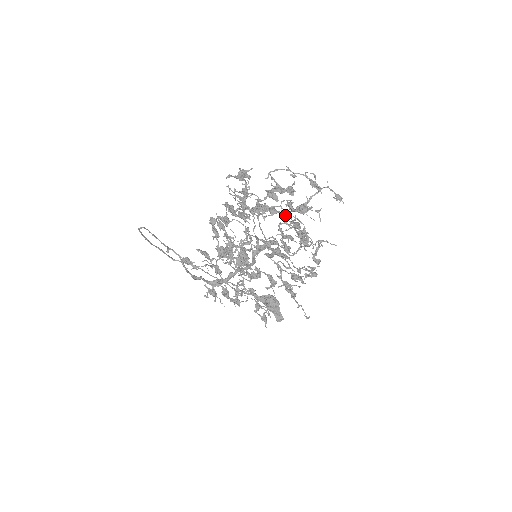
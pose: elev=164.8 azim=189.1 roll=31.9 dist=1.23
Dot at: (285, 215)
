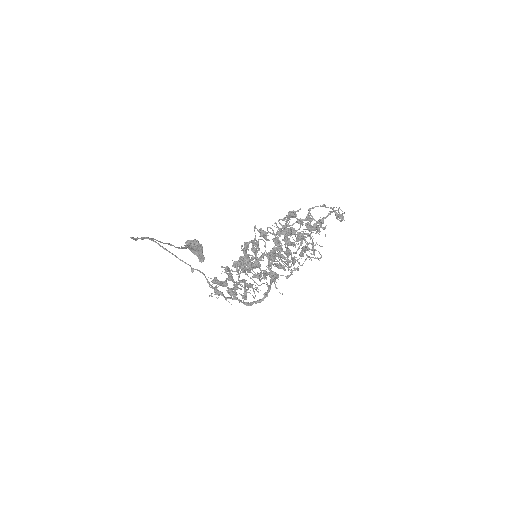
Dot at: (300, 232)
